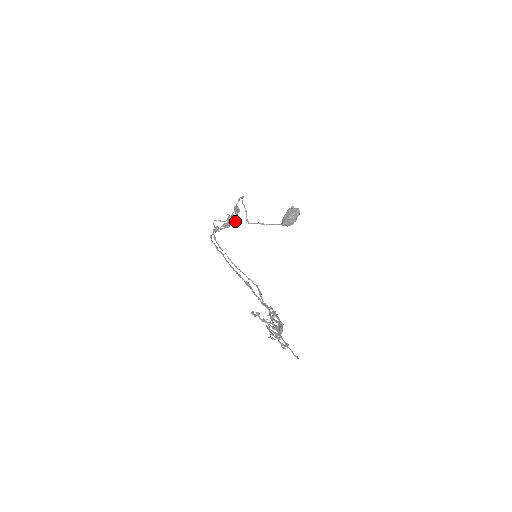
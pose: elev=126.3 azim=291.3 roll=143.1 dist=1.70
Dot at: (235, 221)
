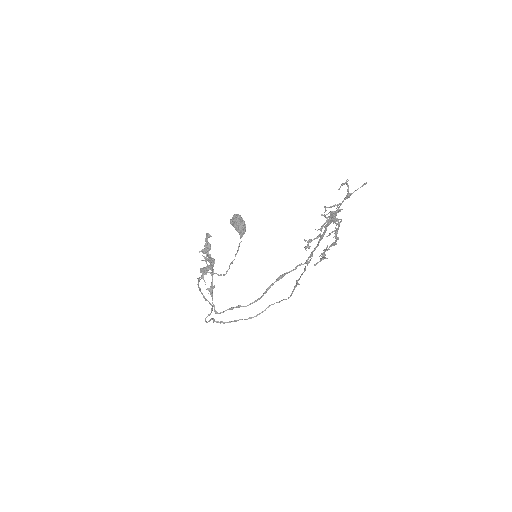
Dot at: occluded
